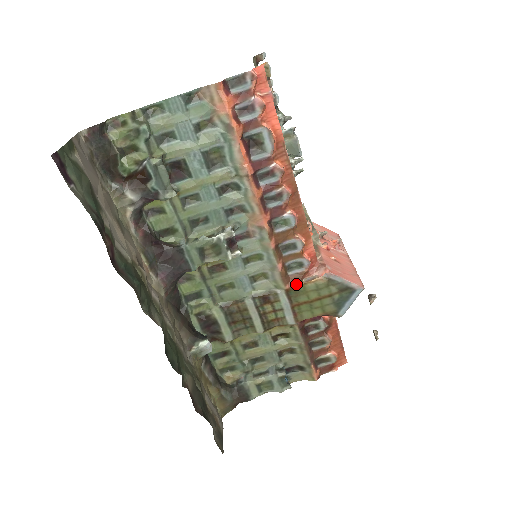
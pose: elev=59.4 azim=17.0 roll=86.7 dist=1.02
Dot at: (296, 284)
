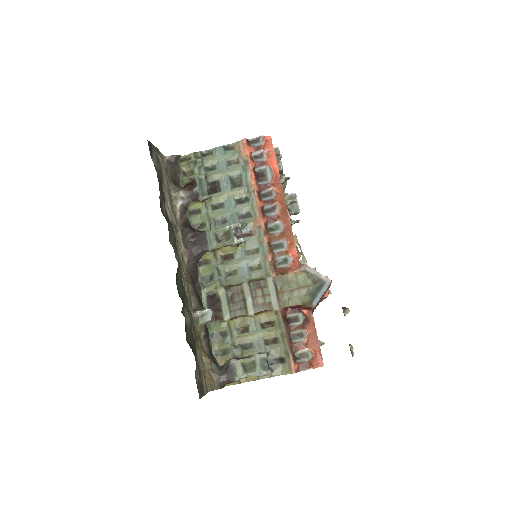
Dot at: (281, 274)
